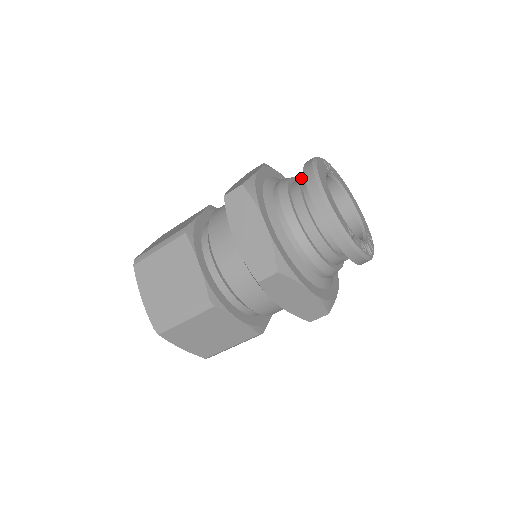
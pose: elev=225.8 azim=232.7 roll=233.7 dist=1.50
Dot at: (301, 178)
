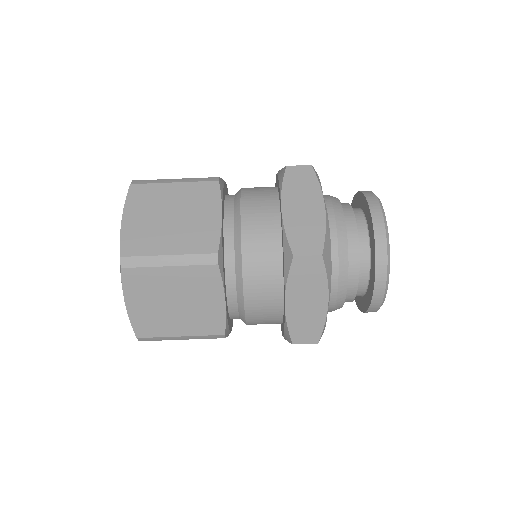
Dot at: occluded
